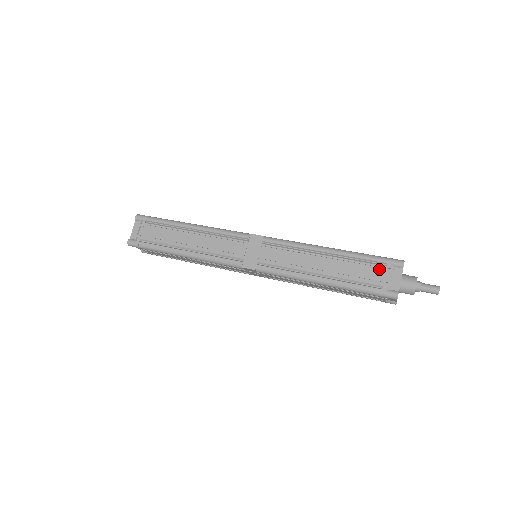
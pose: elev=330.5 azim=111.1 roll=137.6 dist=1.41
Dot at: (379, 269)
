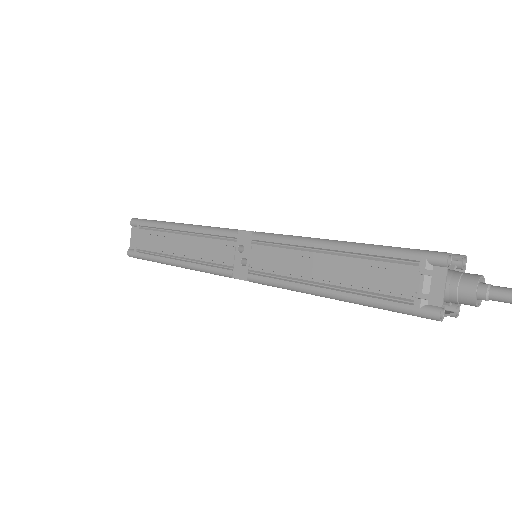
Dot at: occluded
